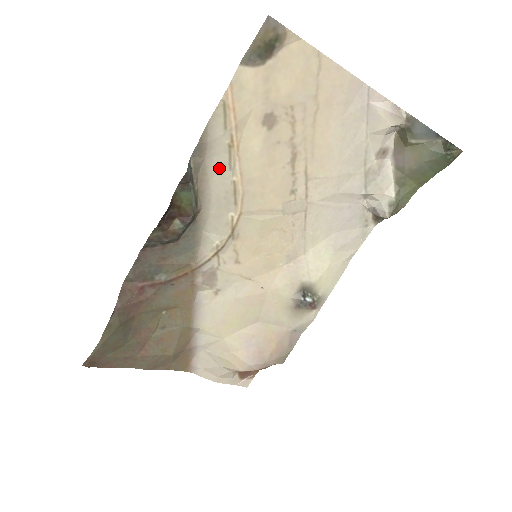
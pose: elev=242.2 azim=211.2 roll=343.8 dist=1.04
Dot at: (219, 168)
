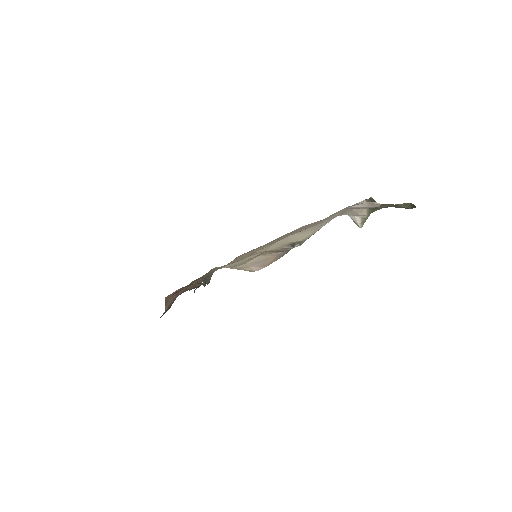
Dot at: occluded
